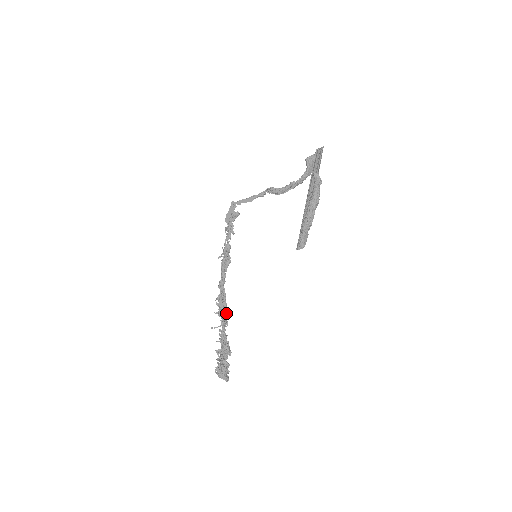
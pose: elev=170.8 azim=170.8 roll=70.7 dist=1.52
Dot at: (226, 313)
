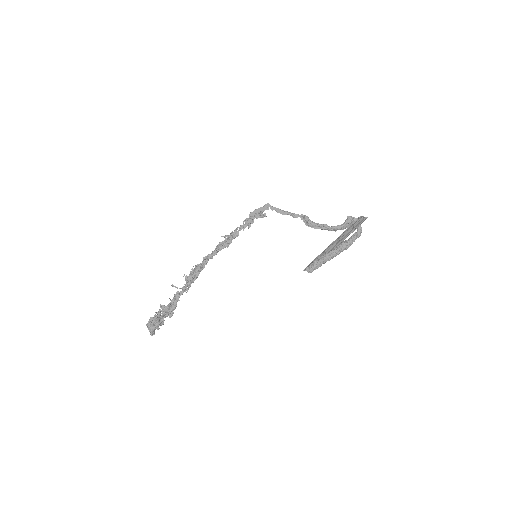
Dot at: (193, 282)
